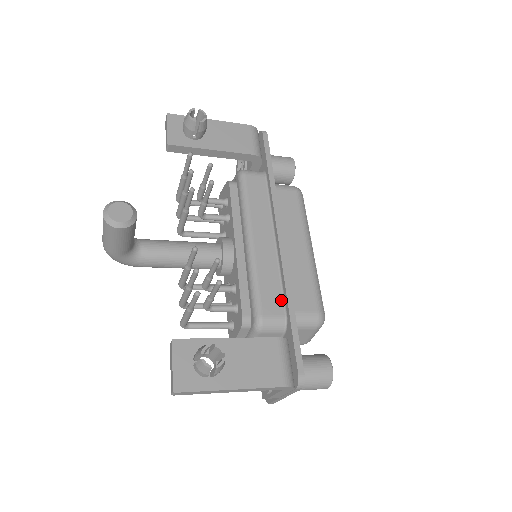
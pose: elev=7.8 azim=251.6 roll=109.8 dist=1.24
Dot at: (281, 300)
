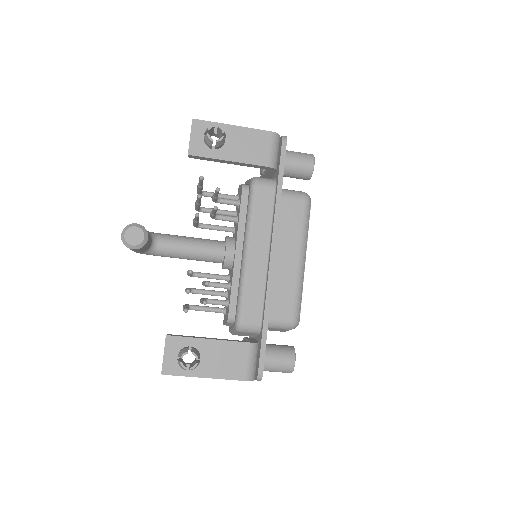
Dot at: (261, 310)
